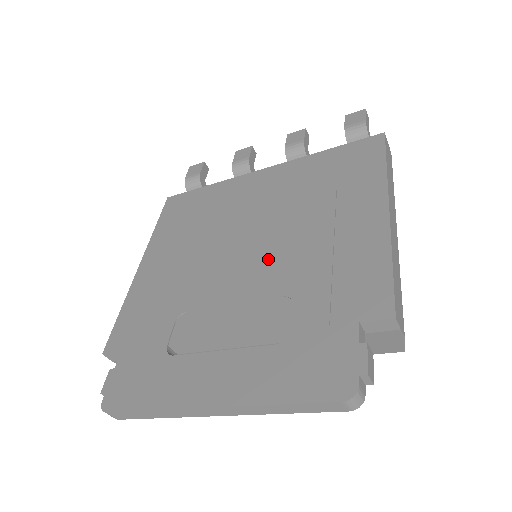
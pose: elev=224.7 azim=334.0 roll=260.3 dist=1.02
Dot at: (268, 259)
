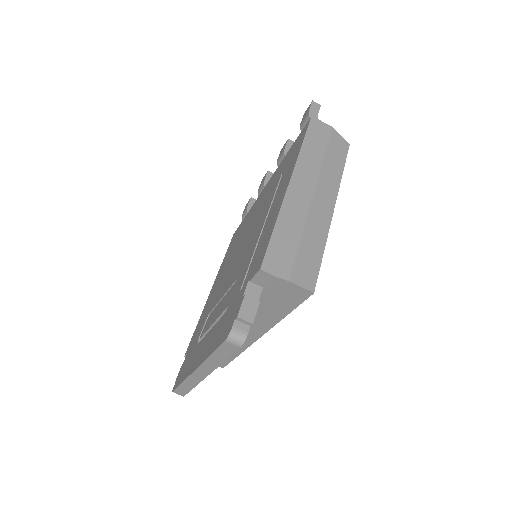
Dot at: (241, 256)
